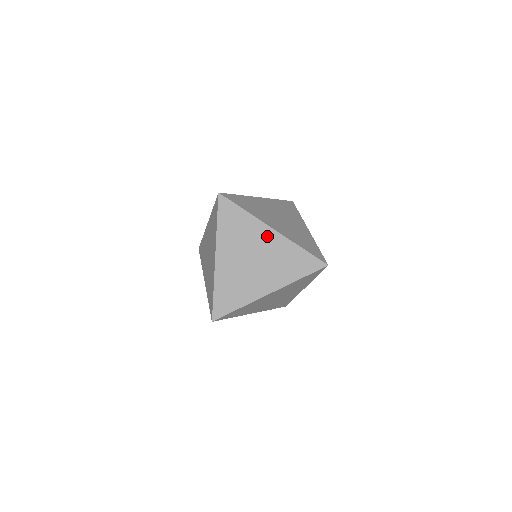
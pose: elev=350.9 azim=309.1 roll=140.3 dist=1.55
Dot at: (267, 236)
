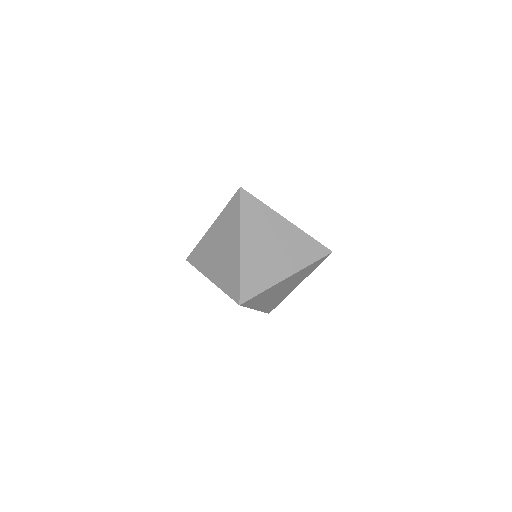
Dot at: (283, 226)
